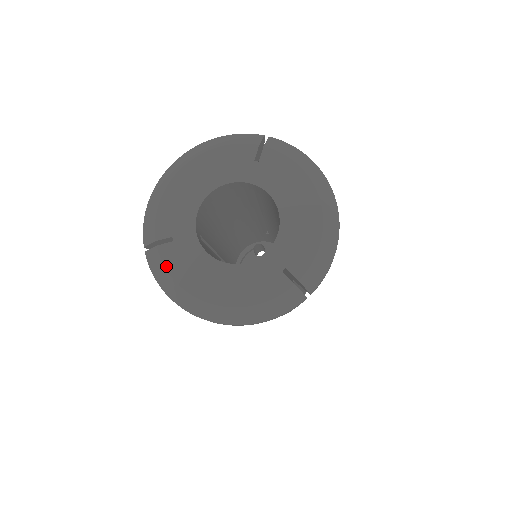
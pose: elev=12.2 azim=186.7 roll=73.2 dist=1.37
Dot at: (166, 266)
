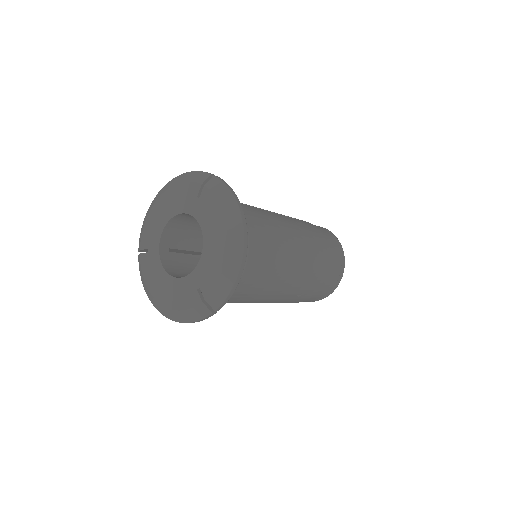
Dot at: (142, 269)
